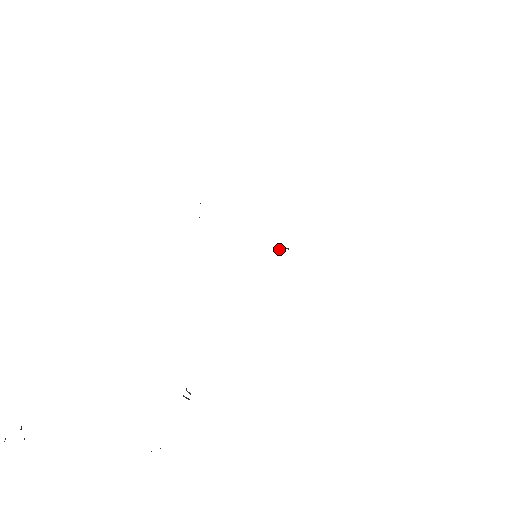
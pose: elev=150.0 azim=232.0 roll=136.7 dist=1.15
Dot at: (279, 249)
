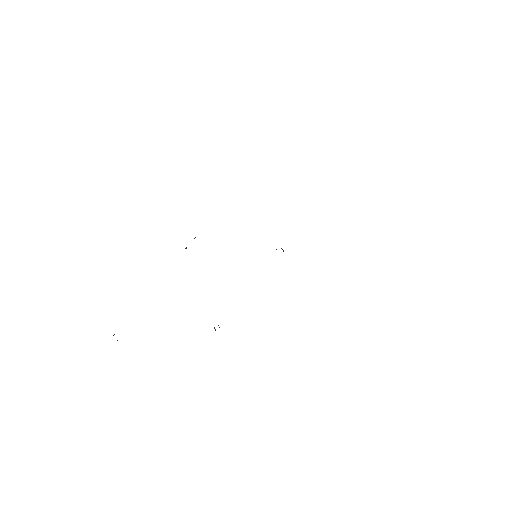
Dot at: occluded
